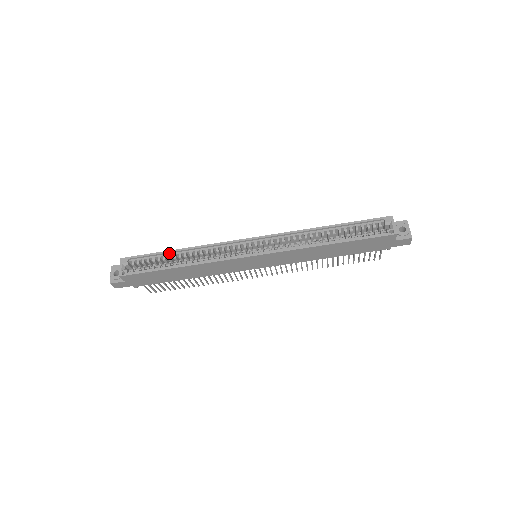
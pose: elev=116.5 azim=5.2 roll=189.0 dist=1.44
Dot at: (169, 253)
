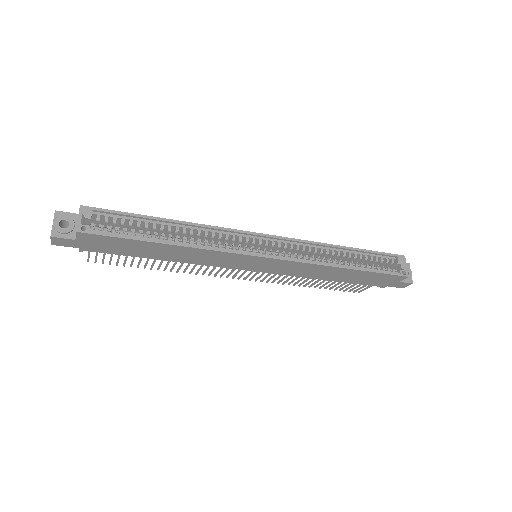
Dot at: (155, 220)
